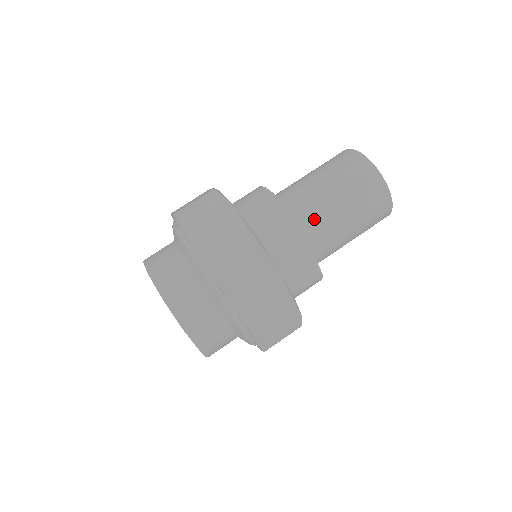
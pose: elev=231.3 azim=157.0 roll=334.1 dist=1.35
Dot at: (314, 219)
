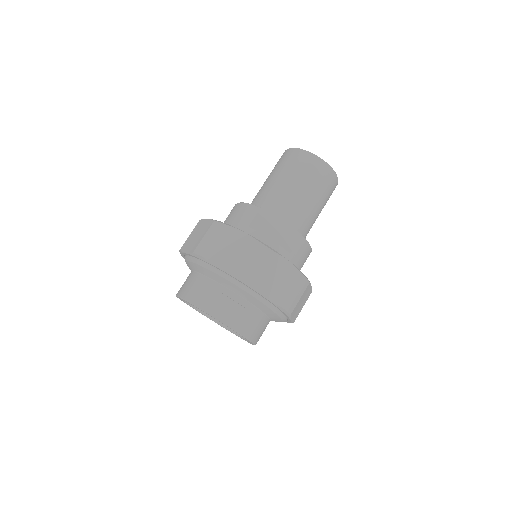
Dot at: (271, 201)
